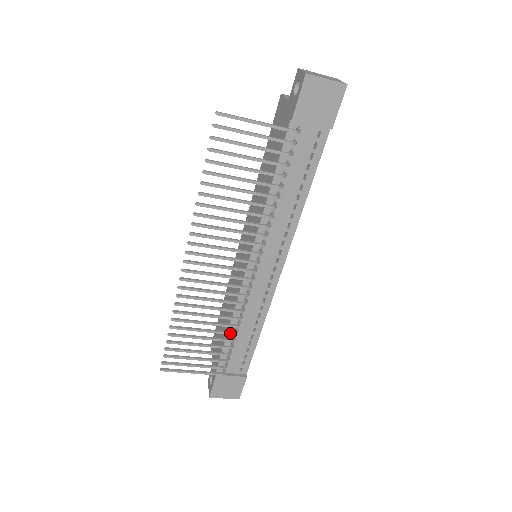
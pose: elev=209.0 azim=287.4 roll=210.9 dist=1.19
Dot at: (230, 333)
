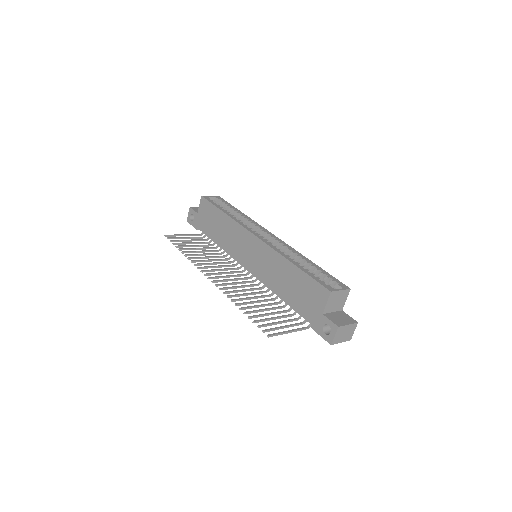
Dot at: occluded
